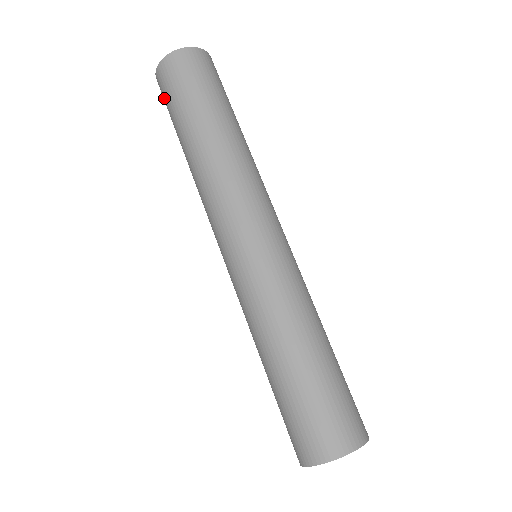
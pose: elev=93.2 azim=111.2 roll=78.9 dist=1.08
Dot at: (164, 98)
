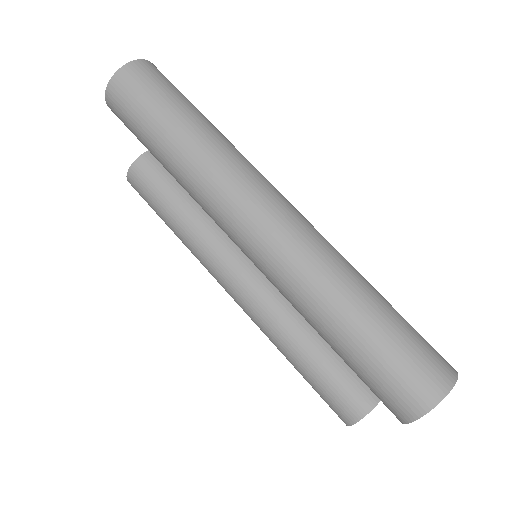
Dot at: (124, 115)
